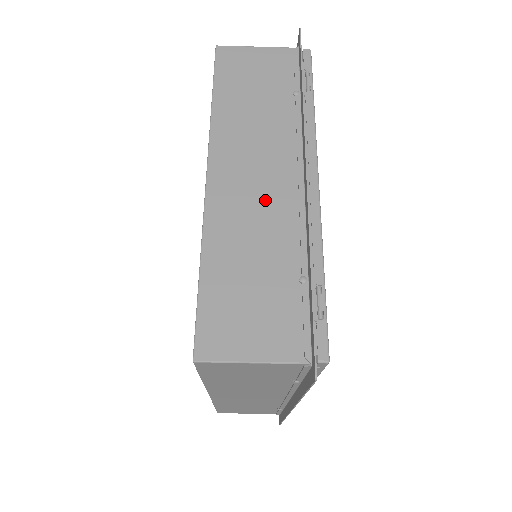
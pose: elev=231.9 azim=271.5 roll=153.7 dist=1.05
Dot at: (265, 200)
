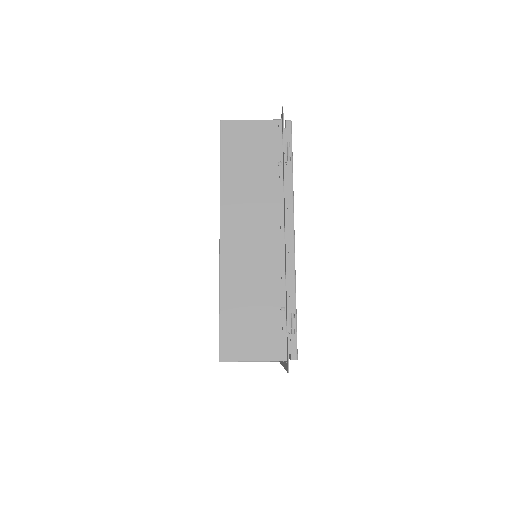
Dot at: (259, 253)
